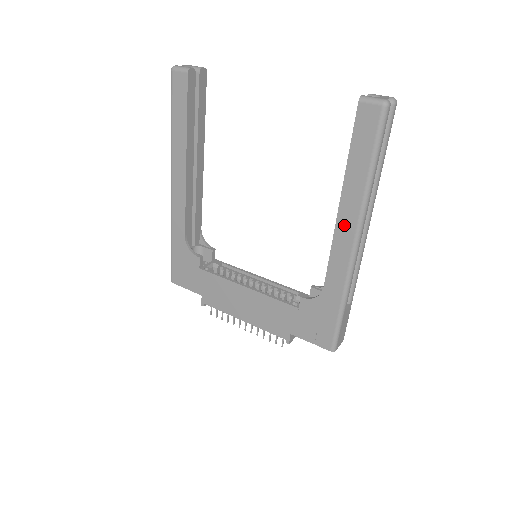
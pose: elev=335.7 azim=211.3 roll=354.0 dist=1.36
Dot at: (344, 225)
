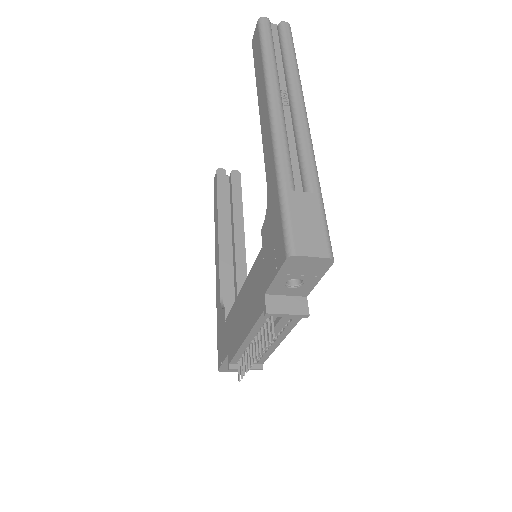
Dot at: (263, 113)
